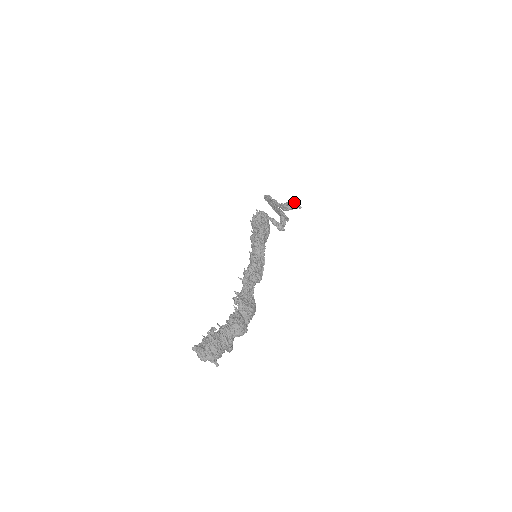
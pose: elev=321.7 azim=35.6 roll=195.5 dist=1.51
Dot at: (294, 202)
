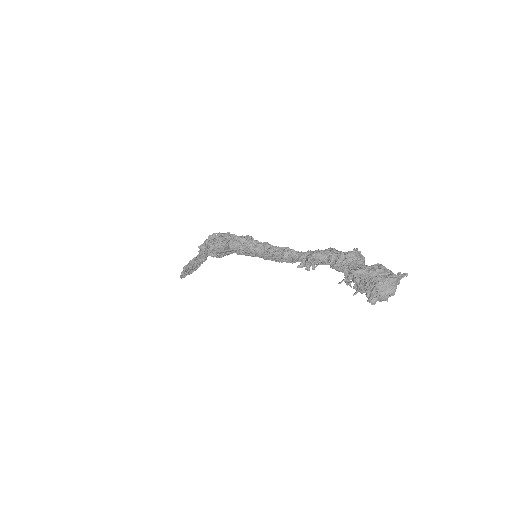
Dot at: (202, 244)
